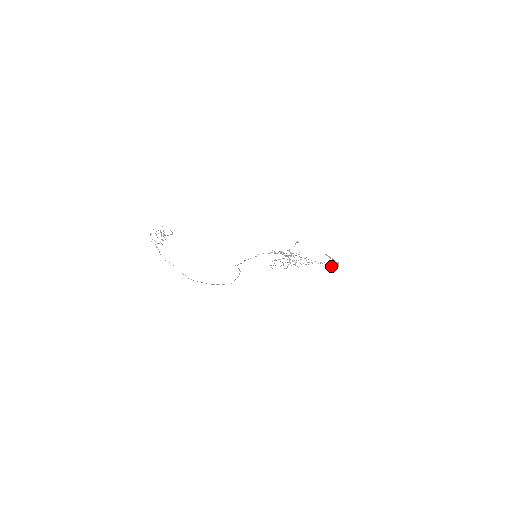
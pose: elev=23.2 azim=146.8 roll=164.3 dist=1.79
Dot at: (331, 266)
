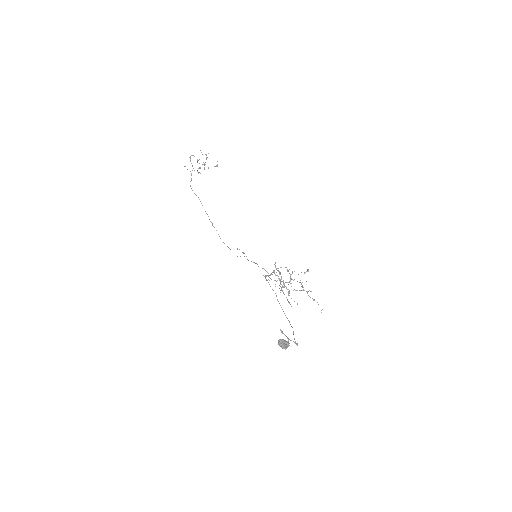
Dot at: occluded
